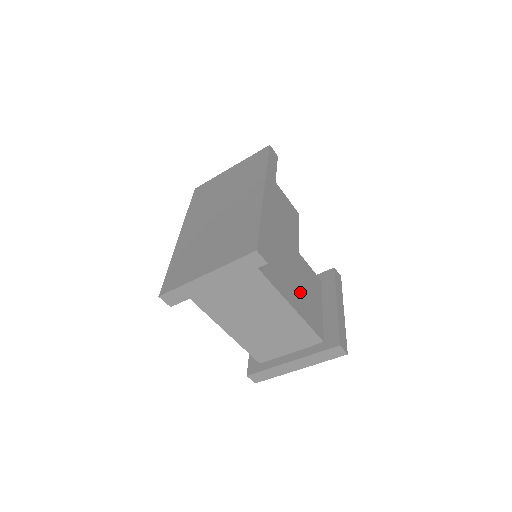
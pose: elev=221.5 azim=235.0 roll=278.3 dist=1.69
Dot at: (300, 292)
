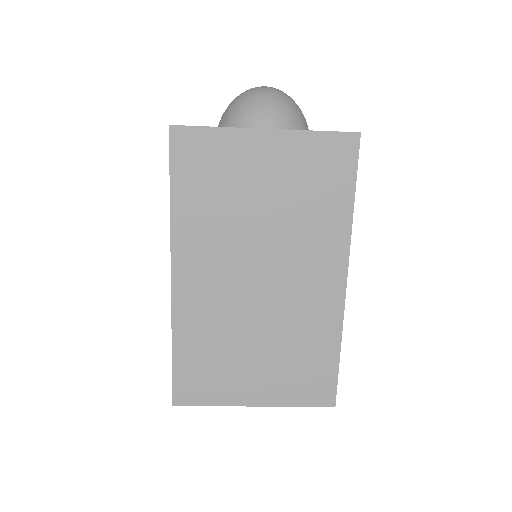
Dot at: occluded
